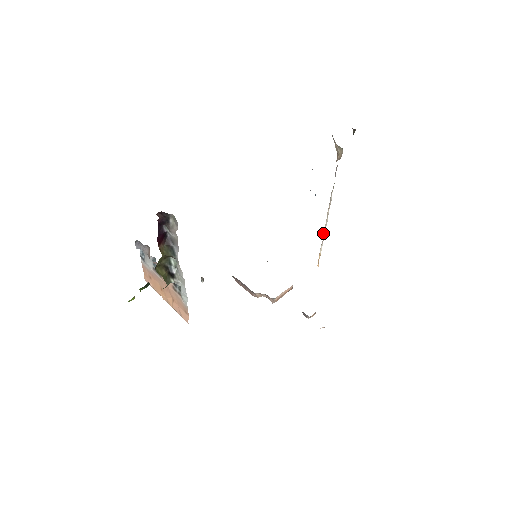
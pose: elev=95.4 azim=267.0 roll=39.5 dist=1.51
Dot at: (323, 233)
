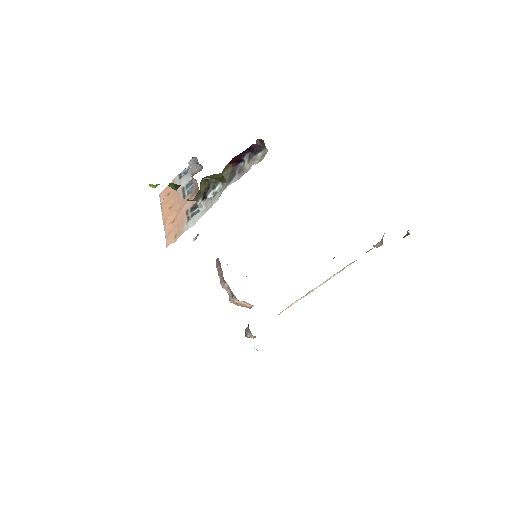
Dot at: (312, 289)
